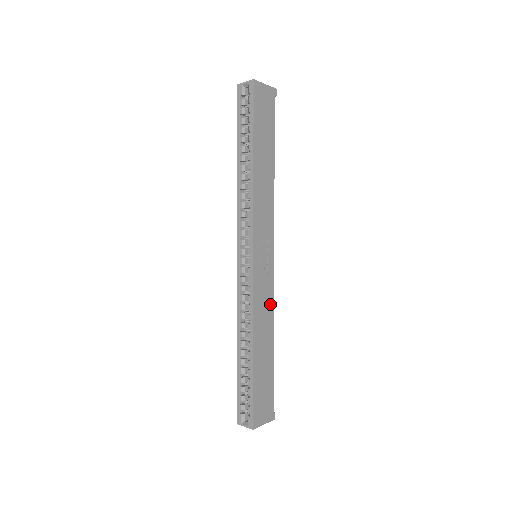
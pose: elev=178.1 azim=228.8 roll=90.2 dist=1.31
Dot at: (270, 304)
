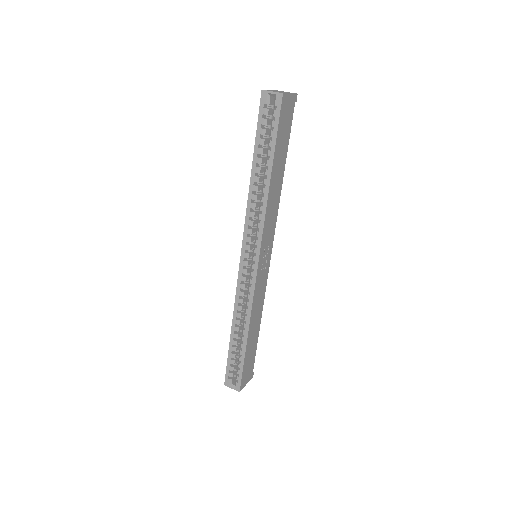
Dot at: (263, 295)
